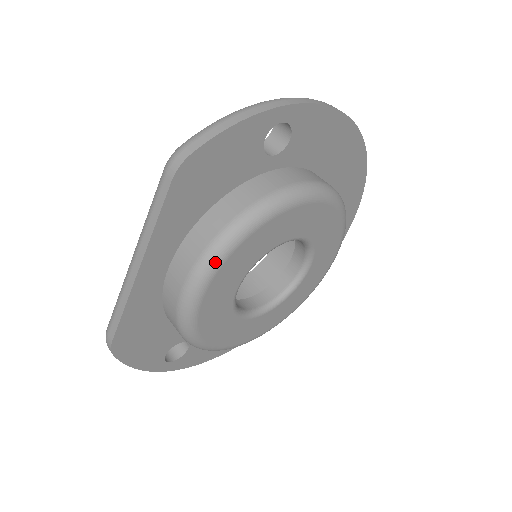
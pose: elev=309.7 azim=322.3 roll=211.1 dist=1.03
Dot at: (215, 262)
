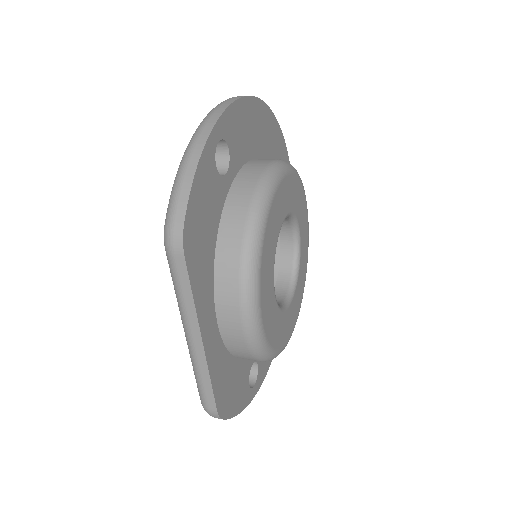
Dot at: (254, 288)
